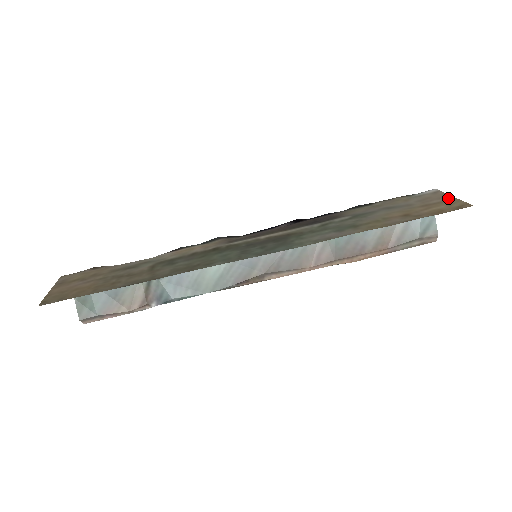
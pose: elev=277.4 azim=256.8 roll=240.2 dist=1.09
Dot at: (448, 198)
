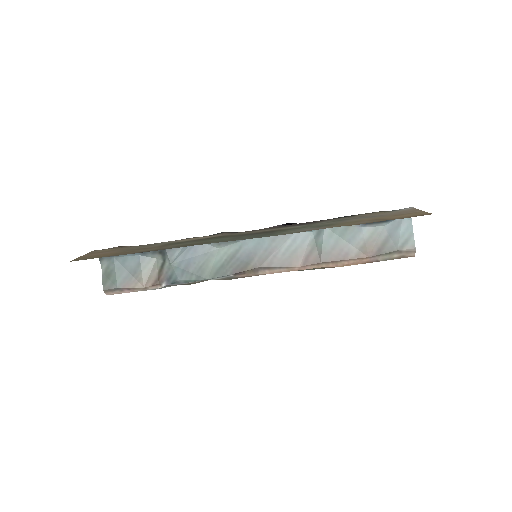
Dot at: (417, 211)
